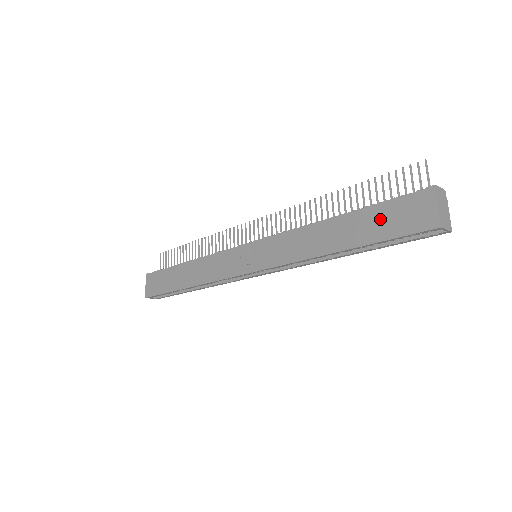
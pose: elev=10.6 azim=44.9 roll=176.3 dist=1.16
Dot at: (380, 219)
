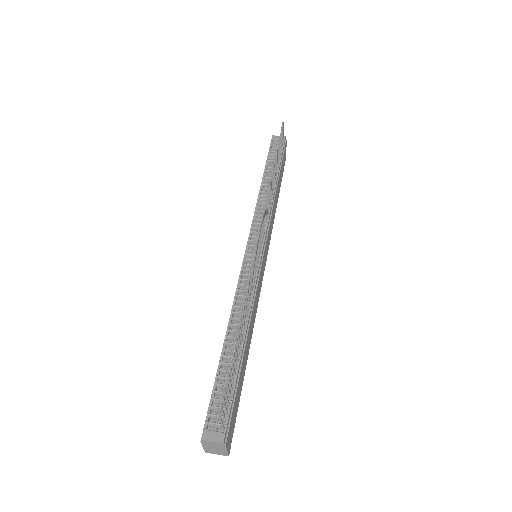
Dot at: occluded
